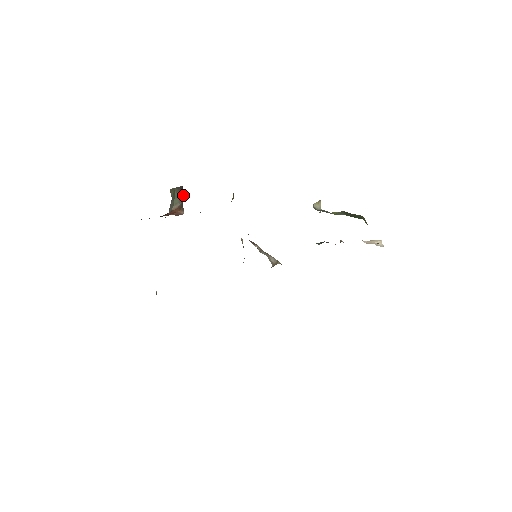
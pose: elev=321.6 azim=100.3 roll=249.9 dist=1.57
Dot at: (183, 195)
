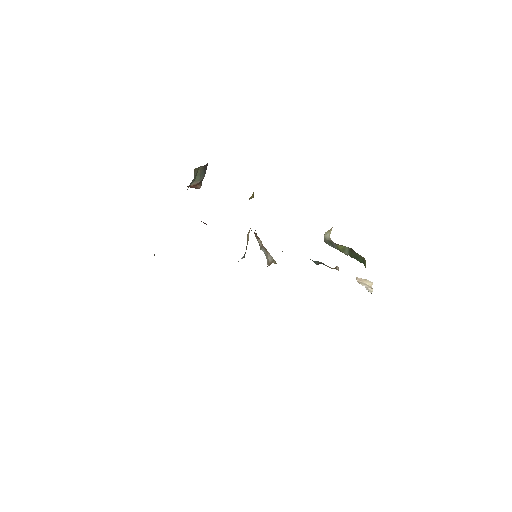
Dot at: (205, 172)
